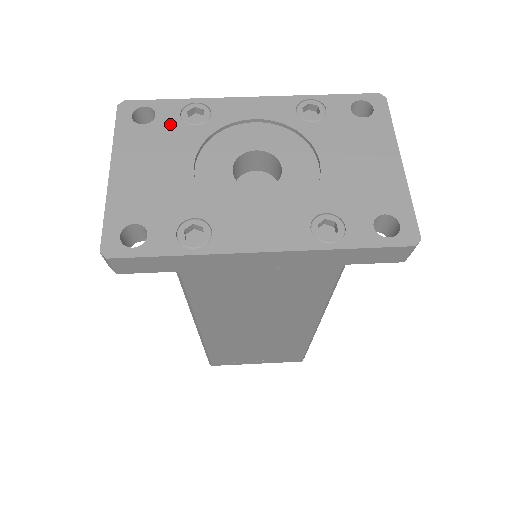
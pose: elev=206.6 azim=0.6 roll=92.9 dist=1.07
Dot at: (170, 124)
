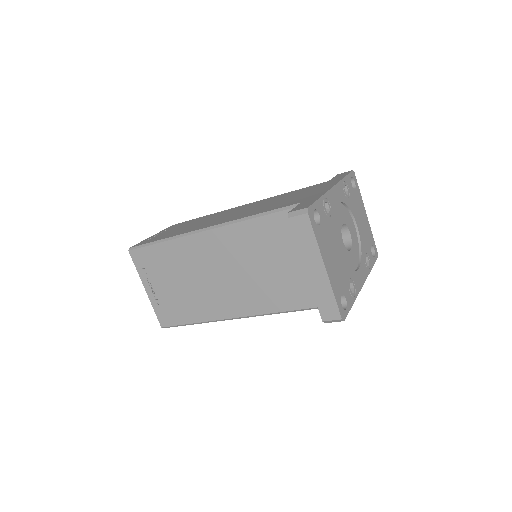
Dot at: (325, 220)
